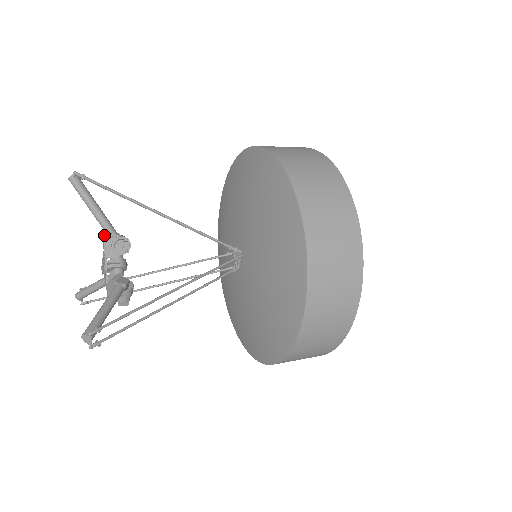
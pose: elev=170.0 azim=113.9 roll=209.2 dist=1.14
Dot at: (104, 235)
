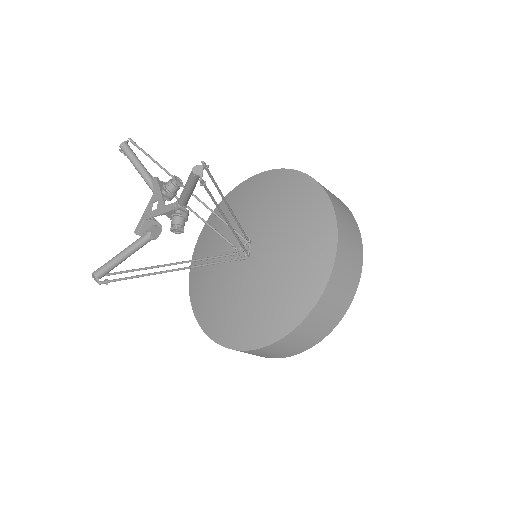
Dot at: (157, 177)
